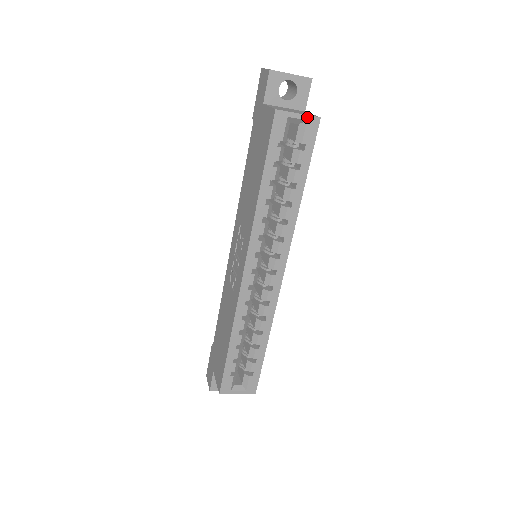
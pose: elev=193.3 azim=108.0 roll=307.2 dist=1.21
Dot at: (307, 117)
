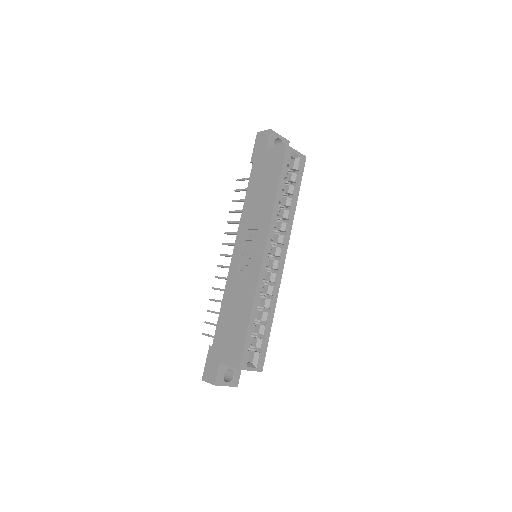
Dot at: (300, 154)
